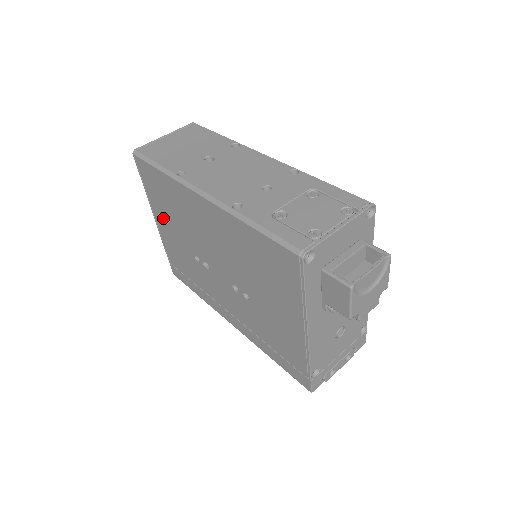
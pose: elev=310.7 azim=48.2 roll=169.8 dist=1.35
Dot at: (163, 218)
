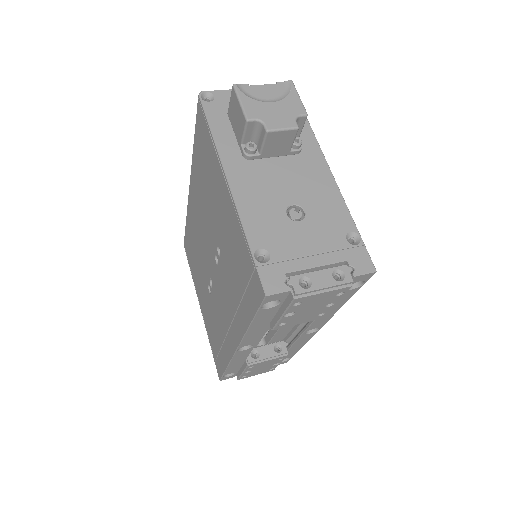
Dot at: (199, 287)
